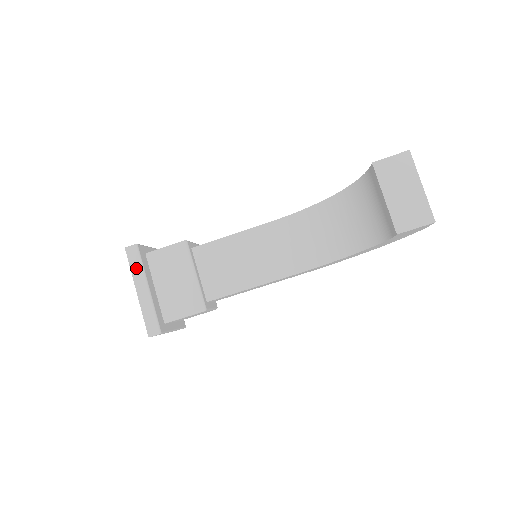
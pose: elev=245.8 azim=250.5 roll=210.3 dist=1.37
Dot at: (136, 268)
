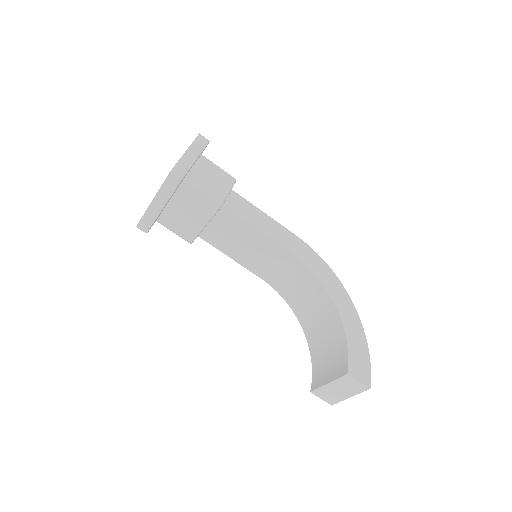
Dot at: (166, 191)
